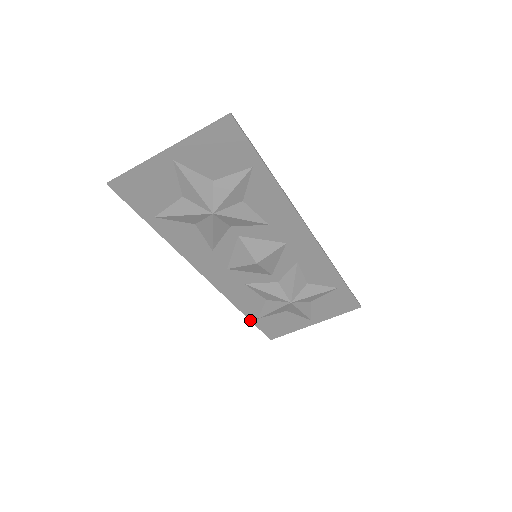
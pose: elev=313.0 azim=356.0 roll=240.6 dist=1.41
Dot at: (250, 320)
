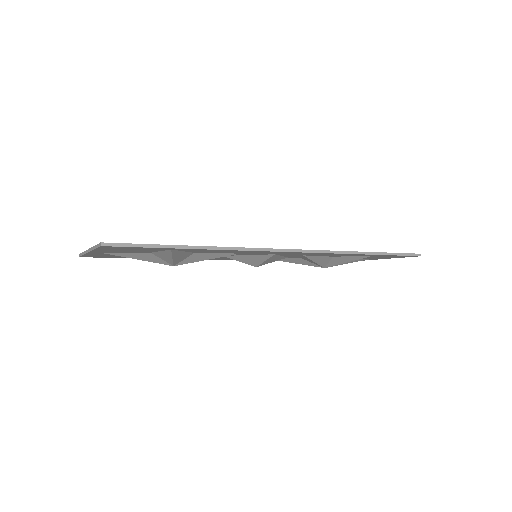
Dot at: occluded
